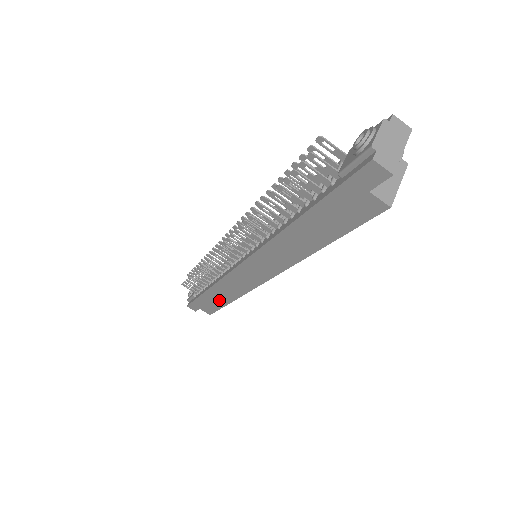
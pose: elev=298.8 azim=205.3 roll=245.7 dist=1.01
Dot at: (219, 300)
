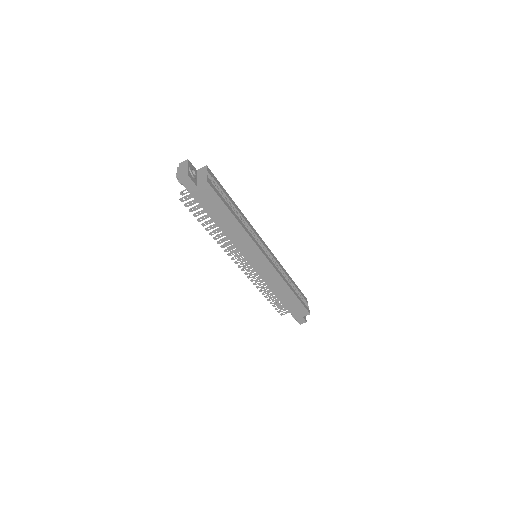
Dot at: (290, 298)
